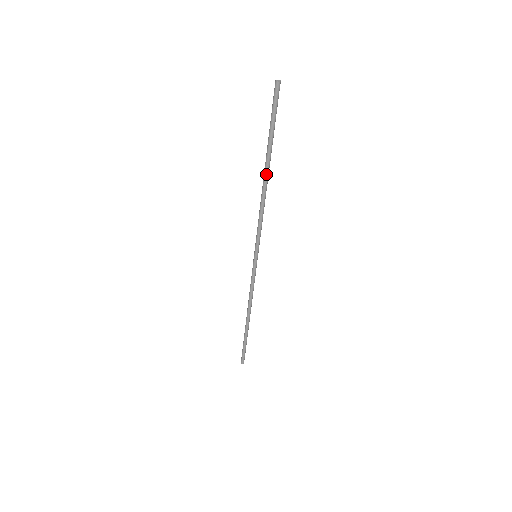
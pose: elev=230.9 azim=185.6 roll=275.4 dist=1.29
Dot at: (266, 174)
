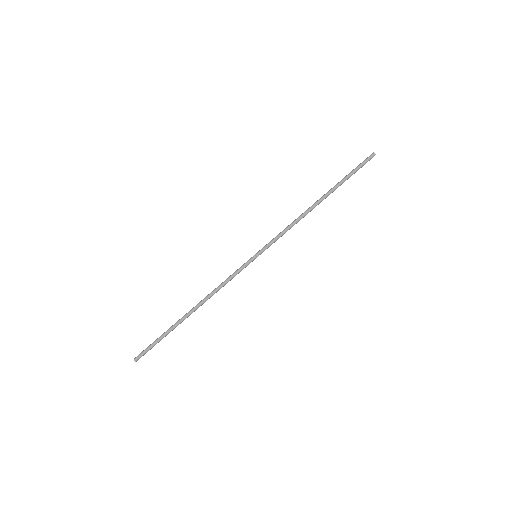
Dot at: (321, 201)
